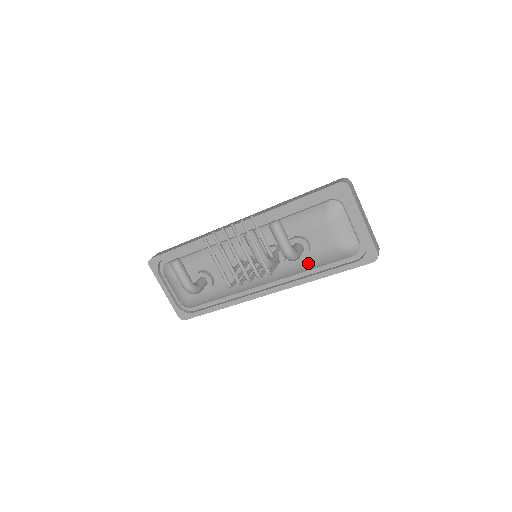
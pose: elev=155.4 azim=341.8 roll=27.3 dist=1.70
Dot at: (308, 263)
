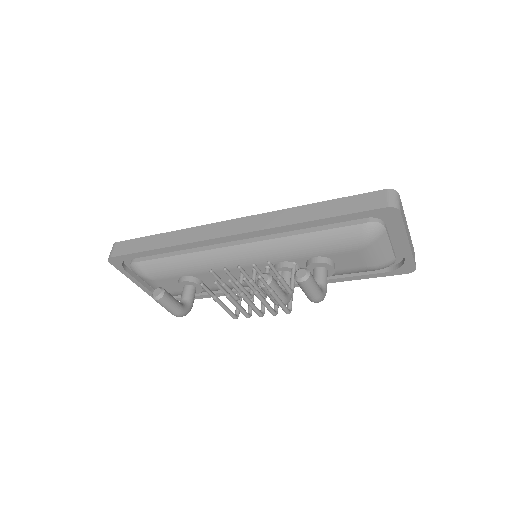
Dot at: occluded
